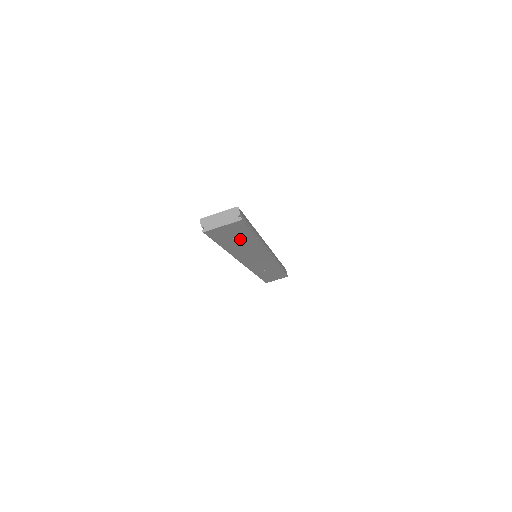
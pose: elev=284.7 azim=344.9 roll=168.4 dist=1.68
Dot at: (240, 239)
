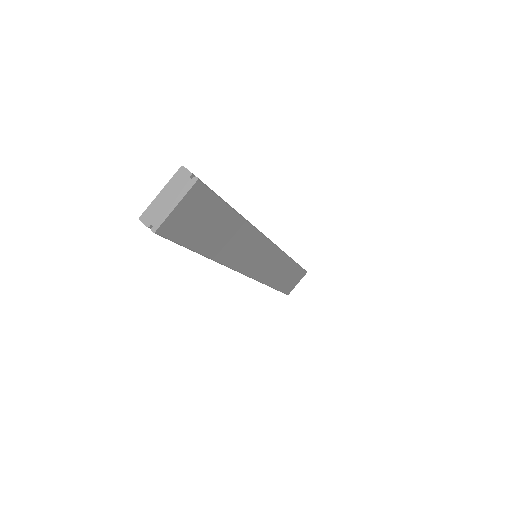
Dot at: (218, 226)
